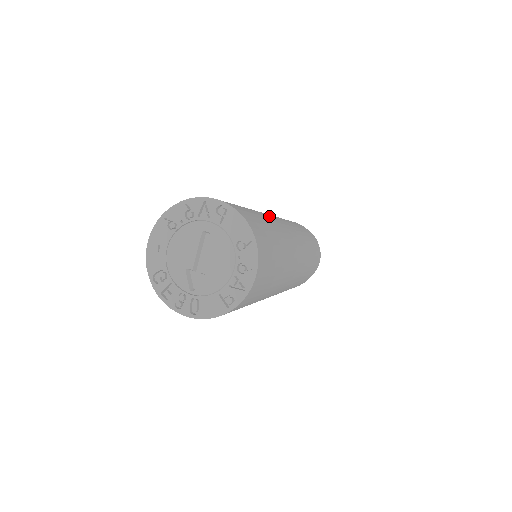
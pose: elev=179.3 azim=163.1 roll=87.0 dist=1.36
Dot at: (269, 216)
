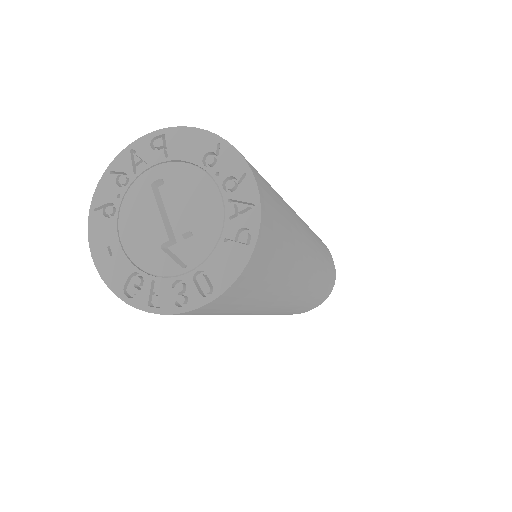
Dot at: occluded
